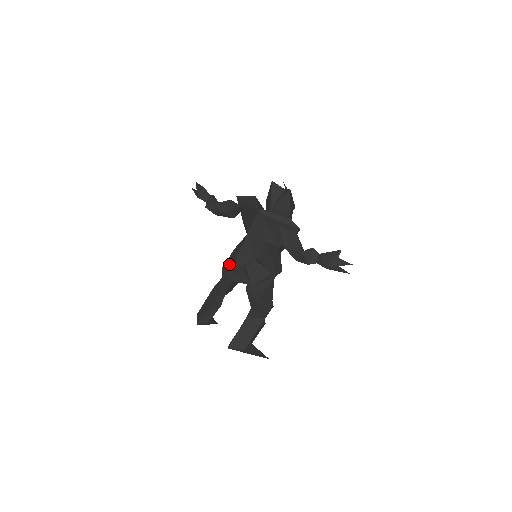
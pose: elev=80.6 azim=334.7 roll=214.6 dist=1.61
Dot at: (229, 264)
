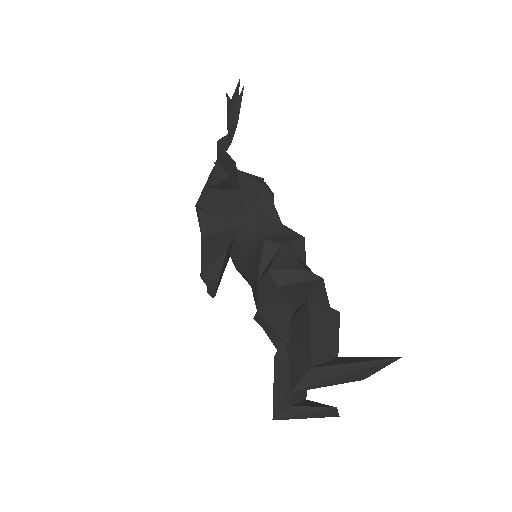
Dot at: (208, 285)
